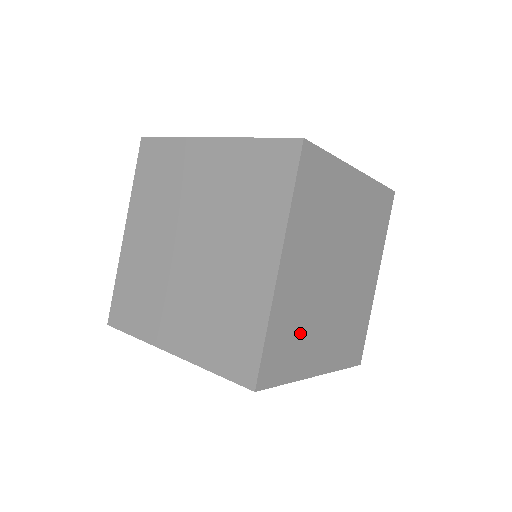
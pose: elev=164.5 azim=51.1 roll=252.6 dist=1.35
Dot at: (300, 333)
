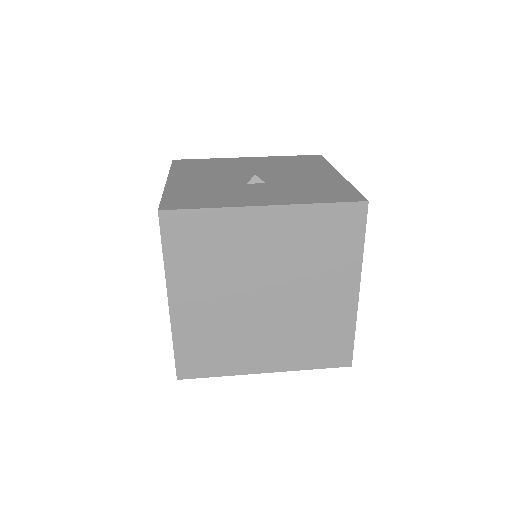
Dot at: occluded
